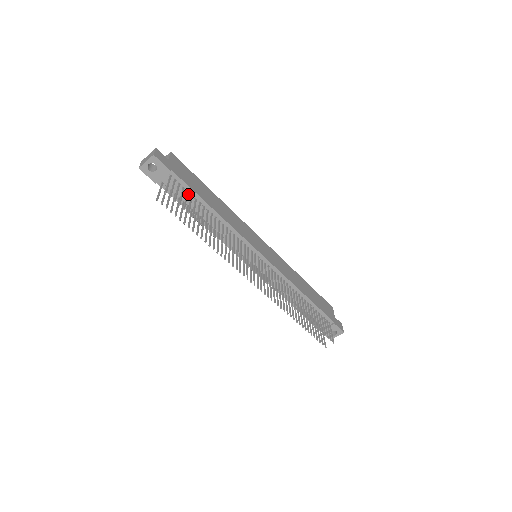
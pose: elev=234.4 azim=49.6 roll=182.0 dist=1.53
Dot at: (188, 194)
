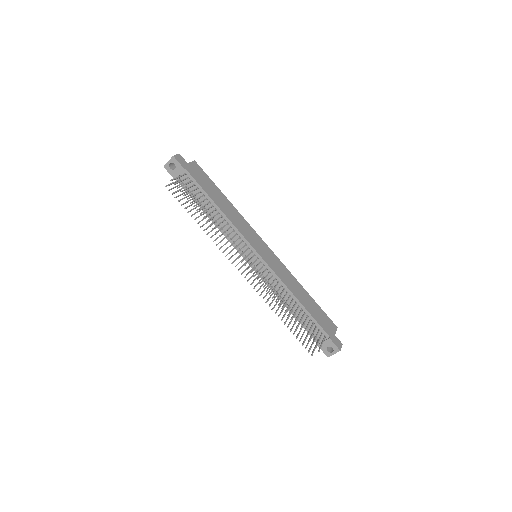
Dot at: (198, 191)
